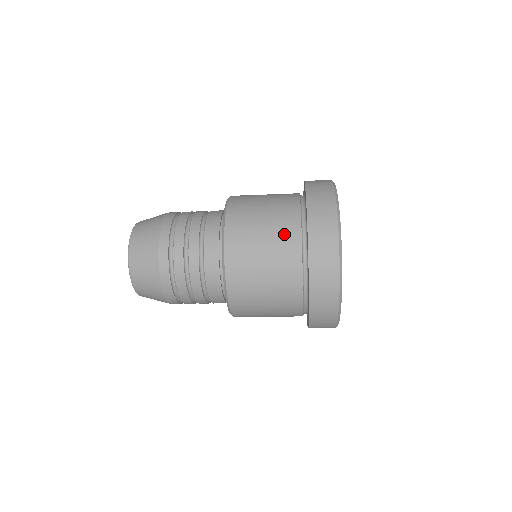
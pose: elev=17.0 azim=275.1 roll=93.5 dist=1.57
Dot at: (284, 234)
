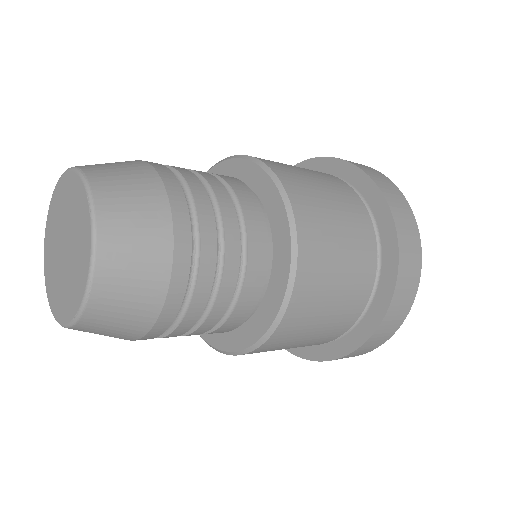
Dot at: (341, 189)
